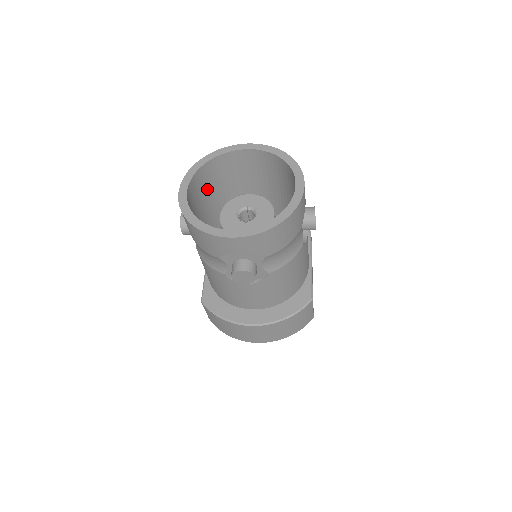
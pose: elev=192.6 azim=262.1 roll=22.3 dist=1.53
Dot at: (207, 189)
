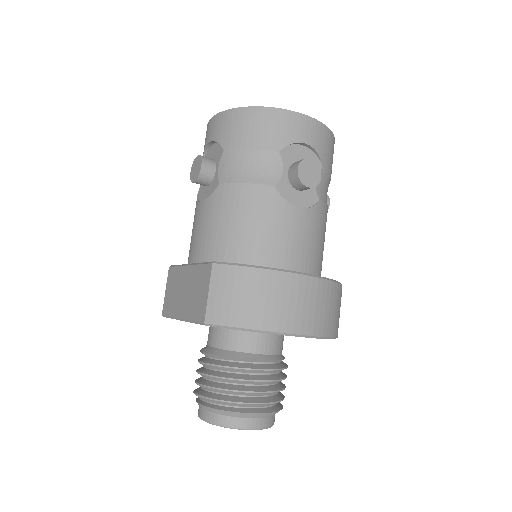
Dot at: occluded
